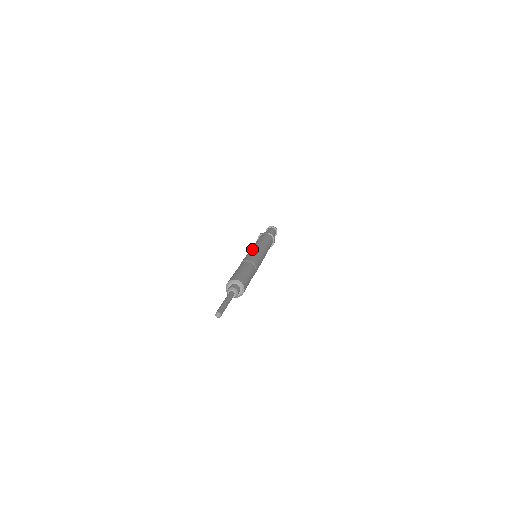
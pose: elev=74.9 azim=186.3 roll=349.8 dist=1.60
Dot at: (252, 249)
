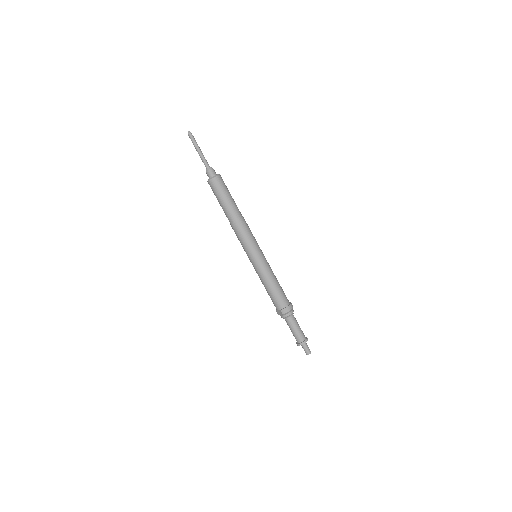
Dot at: occluded
